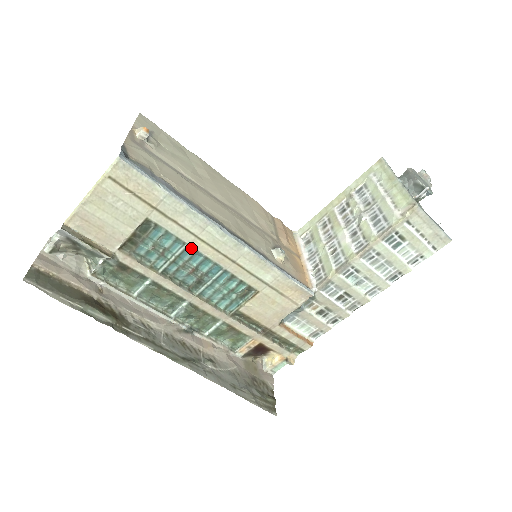
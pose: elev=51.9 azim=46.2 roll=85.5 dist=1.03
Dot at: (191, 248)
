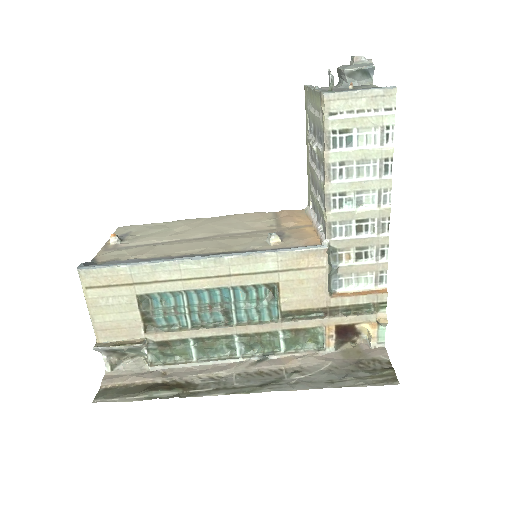
Dot at: (189, 292)
